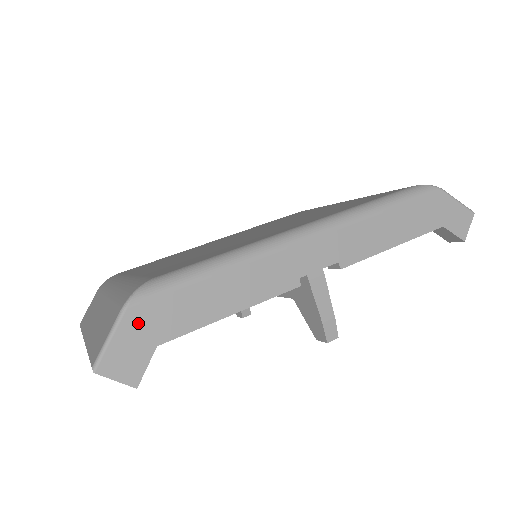
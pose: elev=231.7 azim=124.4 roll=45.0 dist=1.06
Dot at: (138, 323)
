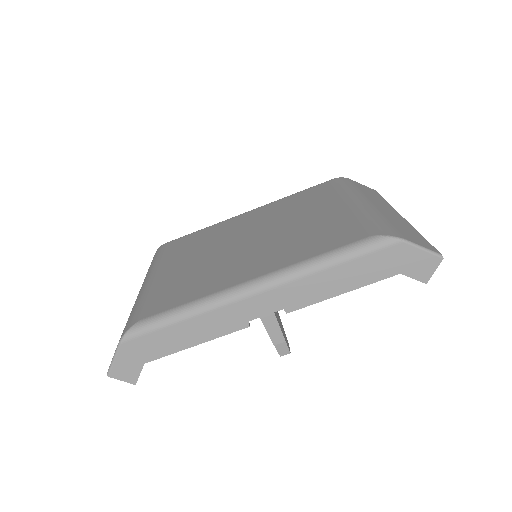
Dot at: (130, 351)
